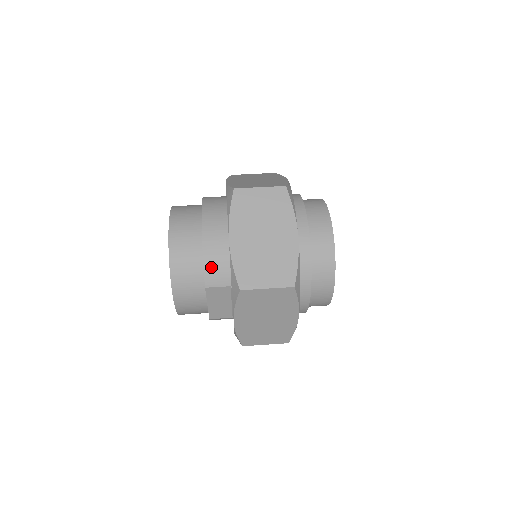
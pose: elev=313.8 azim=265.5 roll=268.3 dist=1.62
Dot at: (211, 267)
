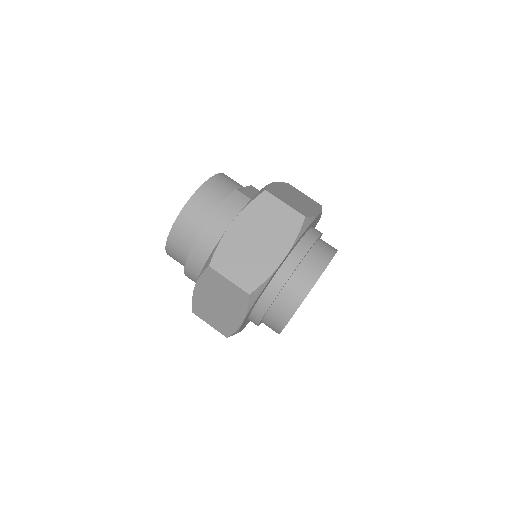
Dot at: (189, 276)
